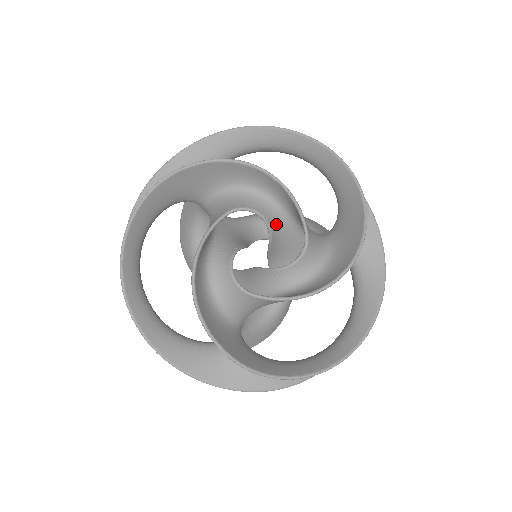
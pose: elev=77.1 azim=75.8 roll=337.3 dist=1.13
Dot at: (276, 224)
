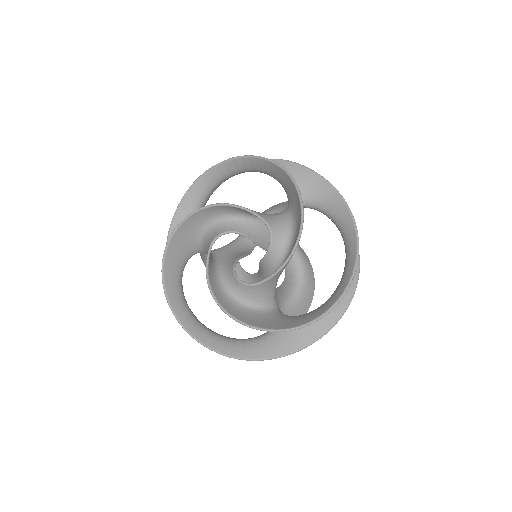
Dot at: (247, 229)
